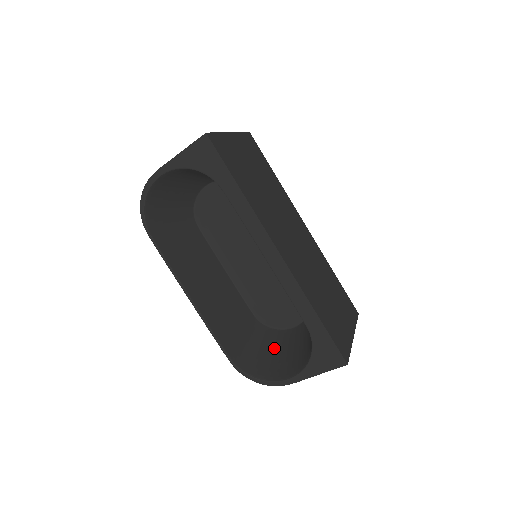
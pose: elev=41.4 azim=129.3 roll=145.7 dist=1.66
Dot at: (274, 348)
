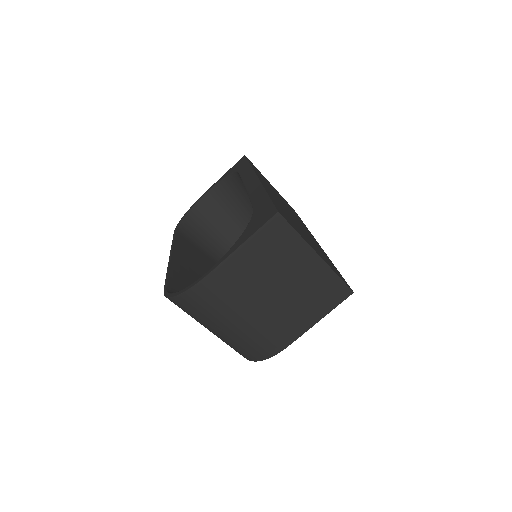
Dot at: occluded
